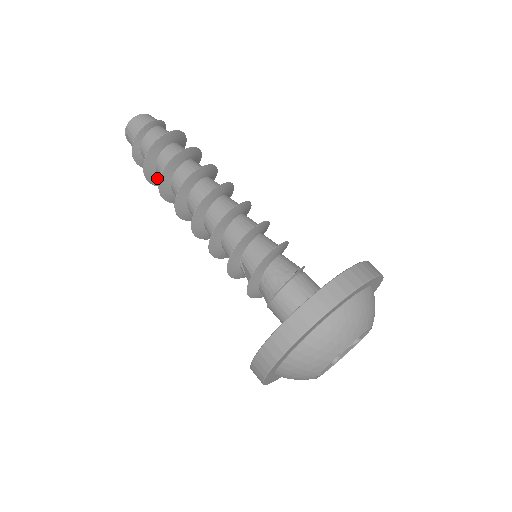
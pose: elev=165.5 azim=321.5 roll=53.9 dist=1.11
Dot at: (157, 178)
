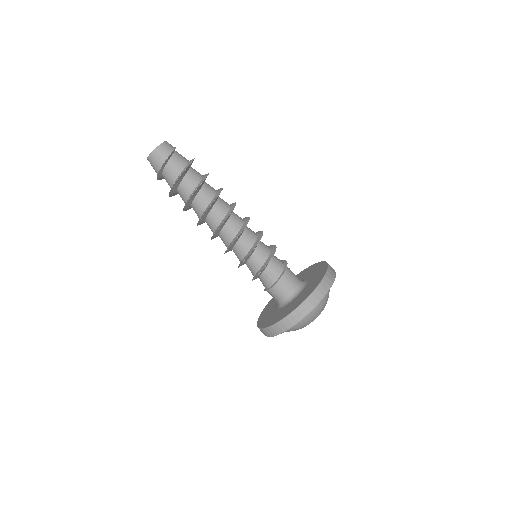
Dot at: occluded
